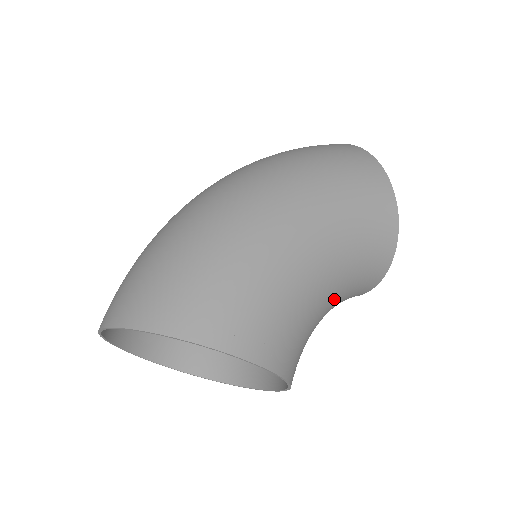
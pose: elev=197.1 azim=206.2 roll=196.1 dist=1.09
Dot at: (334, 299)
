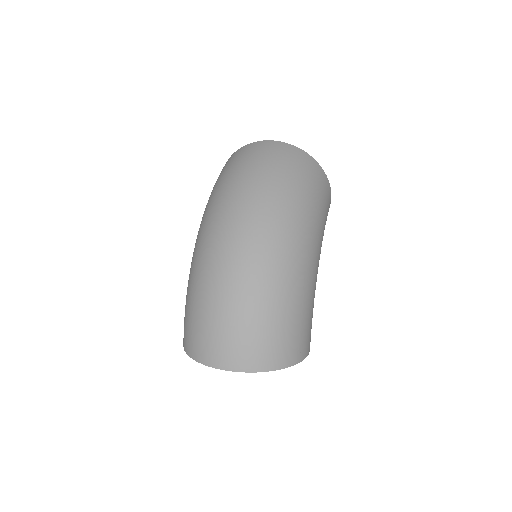
Dot at: occluded
